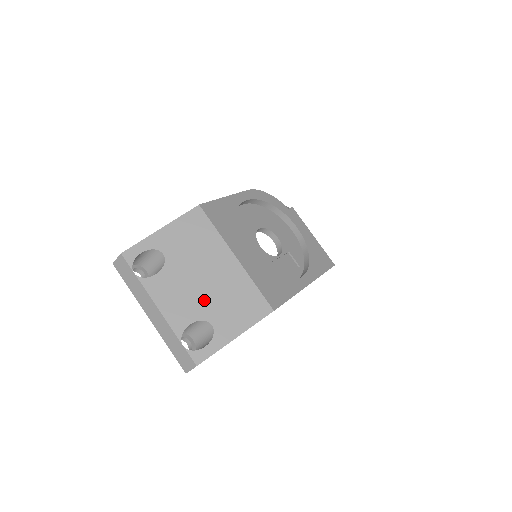
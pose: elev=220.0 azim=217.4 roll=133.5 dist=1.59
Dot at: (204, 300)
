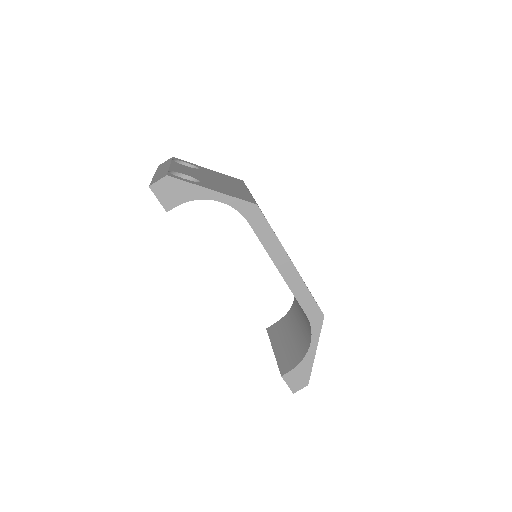
Dot at: (207, 180)
